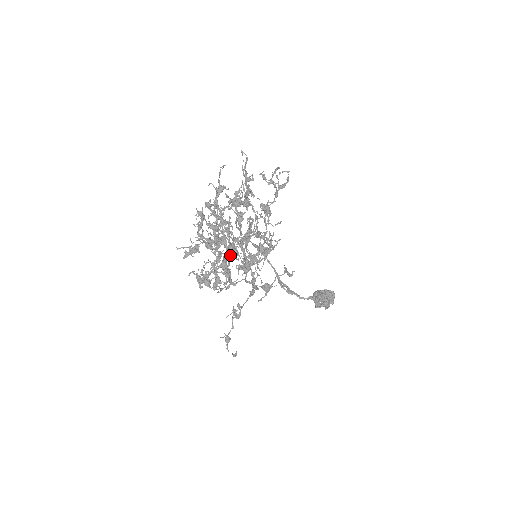
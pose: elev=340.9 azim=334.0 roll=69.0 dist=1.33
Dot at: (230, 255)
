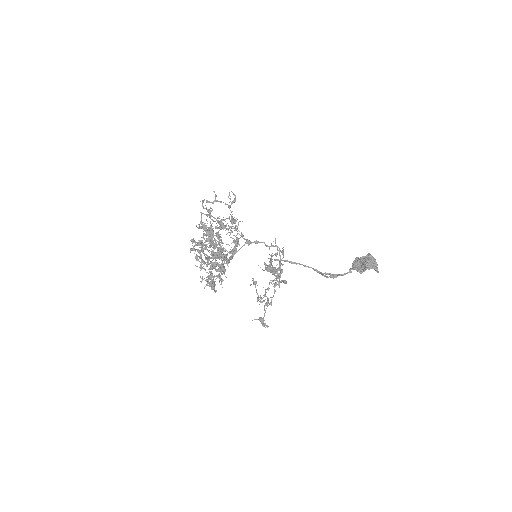
Dot at: (215, 258)
